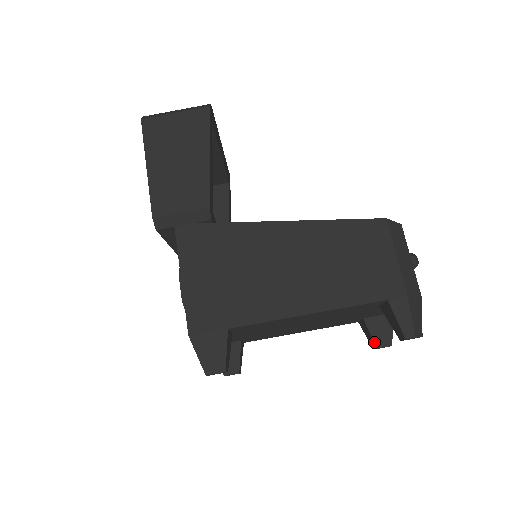
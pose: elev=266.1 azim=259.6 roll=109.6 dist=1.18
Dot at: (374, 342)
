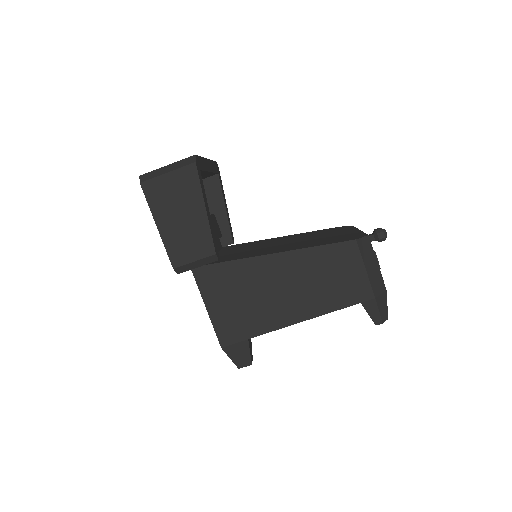
Dot at: occluded
